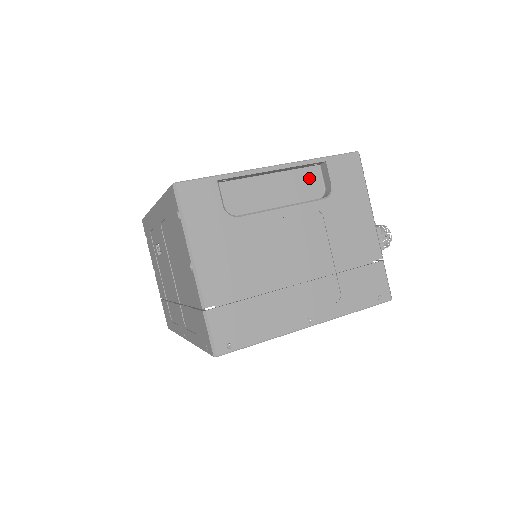
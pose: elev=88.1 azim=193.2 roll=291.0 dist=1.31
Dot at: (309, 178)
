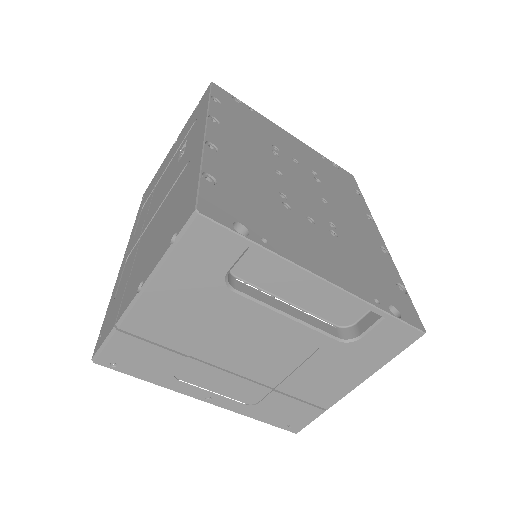
Dot at: (352, 305)
